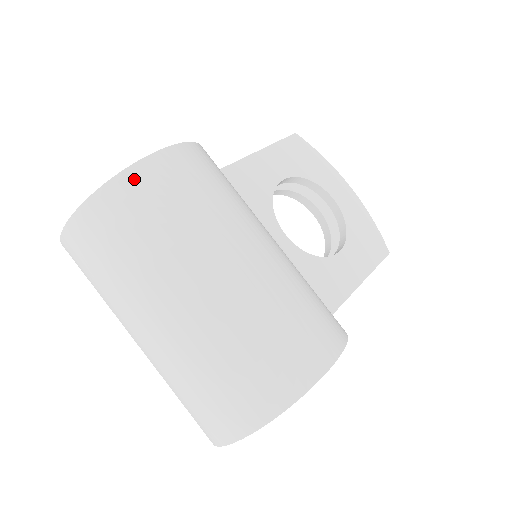
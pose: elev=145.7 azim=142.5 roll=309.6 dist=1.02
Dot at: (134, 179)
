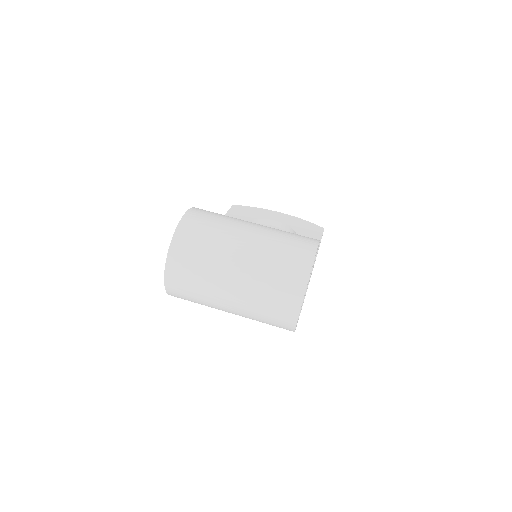
Dot at: (184, 226)
